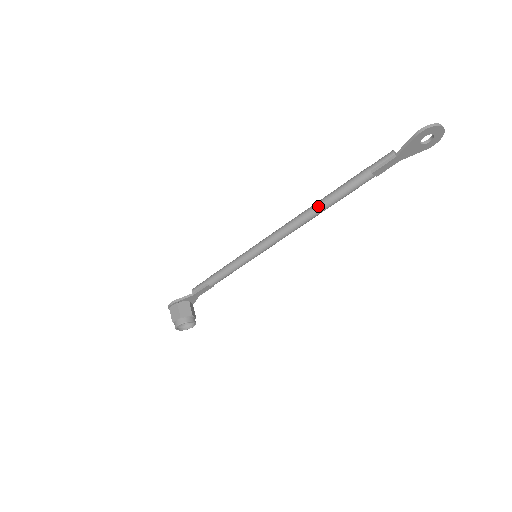
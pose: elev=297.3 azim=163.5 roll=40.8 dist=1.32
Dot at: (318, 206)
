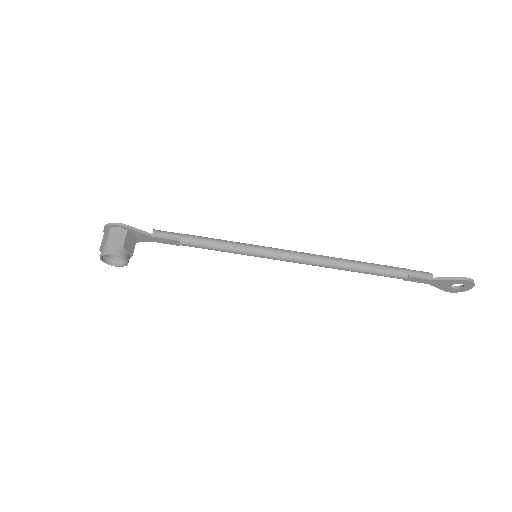
Dot at: (350, 264)
